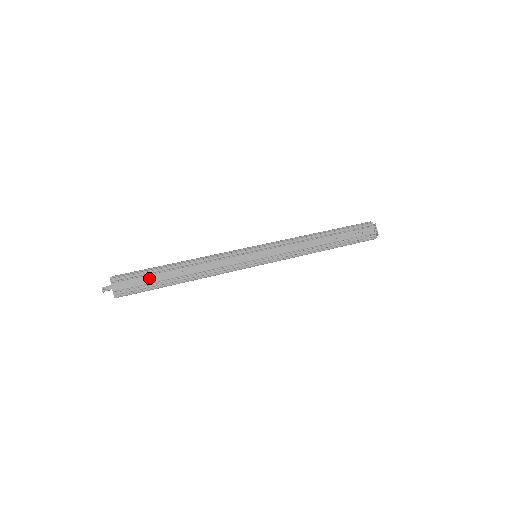
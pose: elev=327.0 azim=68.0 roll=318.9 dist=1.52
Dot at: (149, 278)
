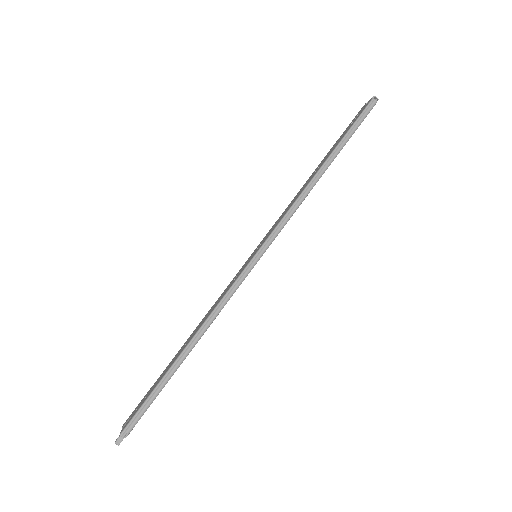
Dot at: occluded
